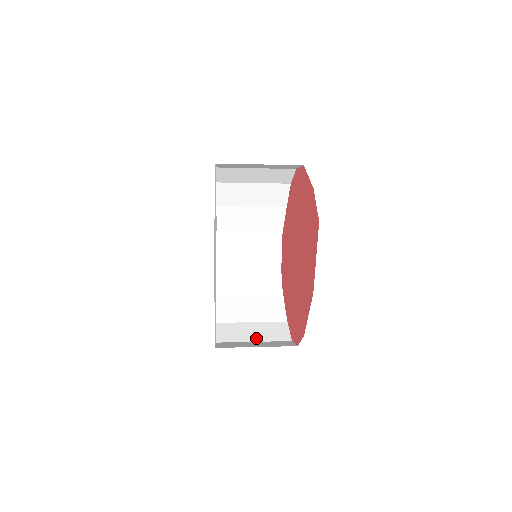
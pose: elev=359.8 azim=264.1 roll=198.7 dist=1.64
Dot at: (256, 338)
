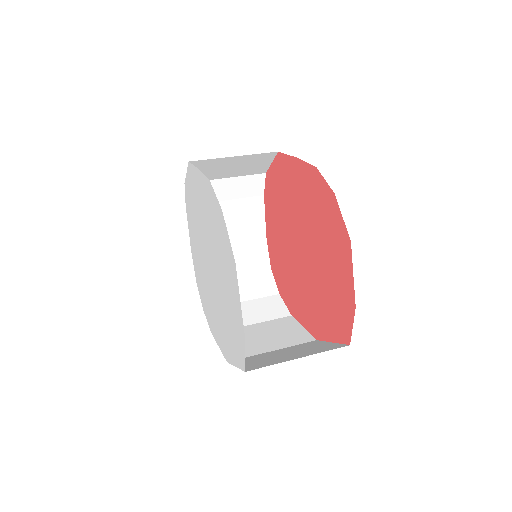
Dot at: (236, 269)
